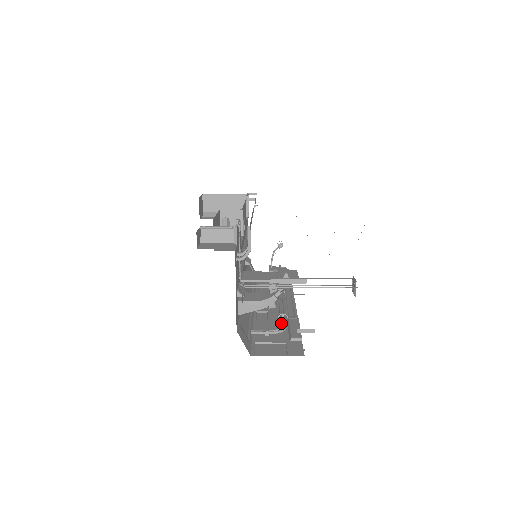
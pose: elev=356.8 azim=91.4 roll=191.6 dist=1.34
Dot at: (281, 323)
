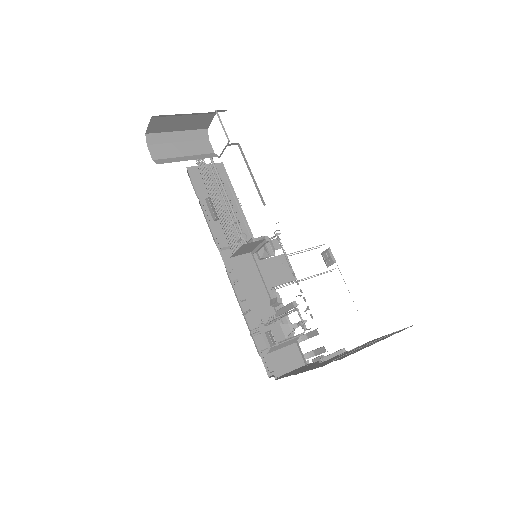
Dot at: occluded
